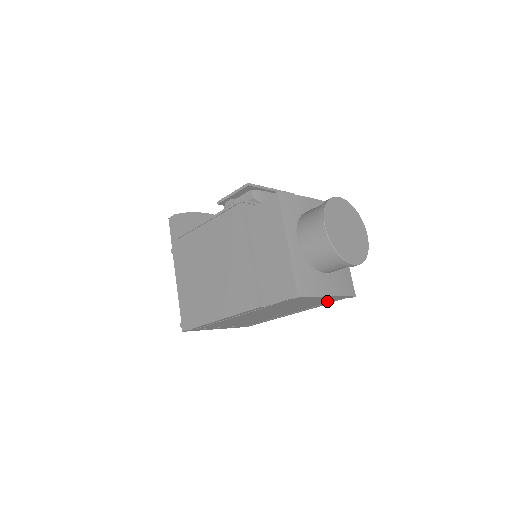
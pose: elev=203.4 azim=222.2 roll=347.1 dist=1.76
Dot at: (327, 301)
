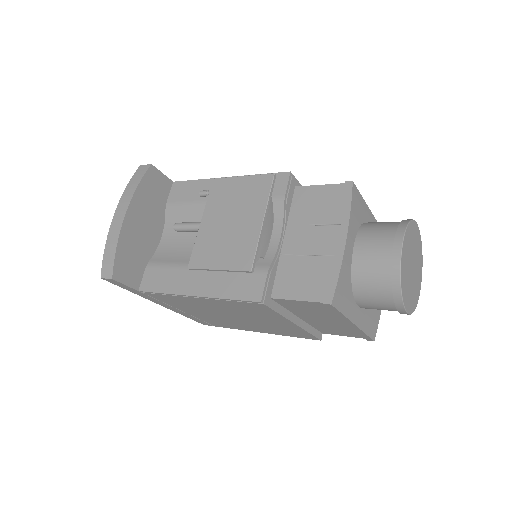
Dot at: occluded
